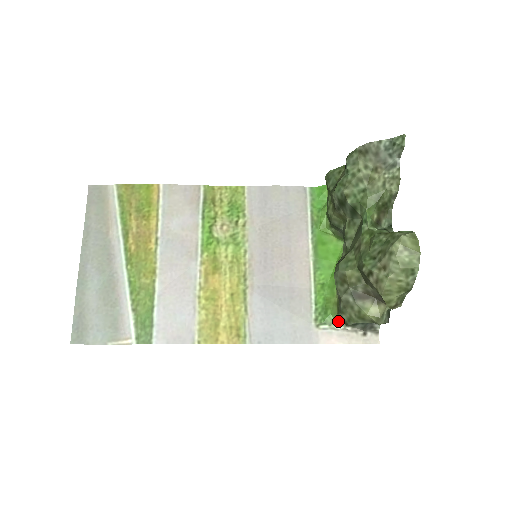
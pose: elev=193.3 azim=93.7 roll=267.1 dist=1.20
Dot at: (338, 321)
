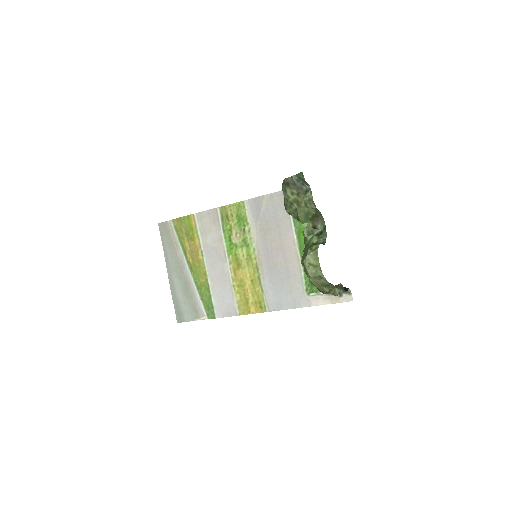
Dot at: occluded
